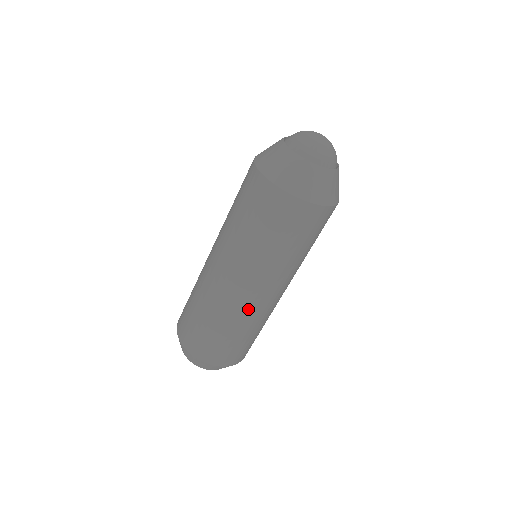
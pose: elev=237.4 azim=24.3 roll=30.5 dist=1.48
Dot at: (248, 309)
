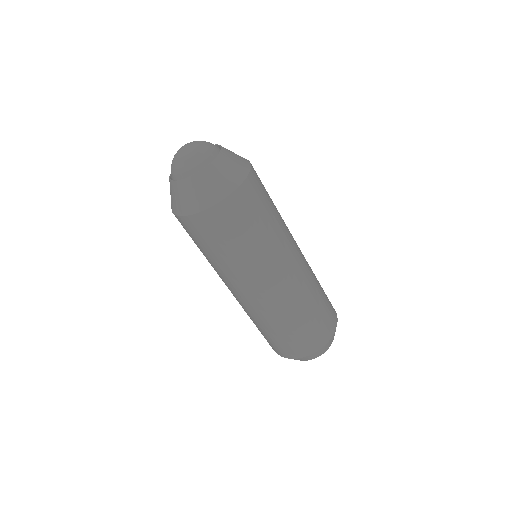
Dot at: (292, 293)
